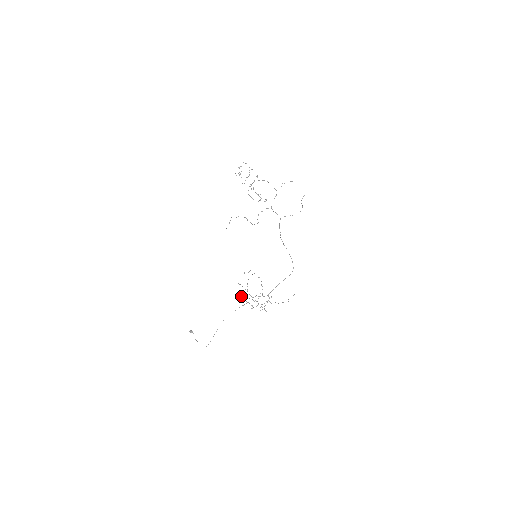
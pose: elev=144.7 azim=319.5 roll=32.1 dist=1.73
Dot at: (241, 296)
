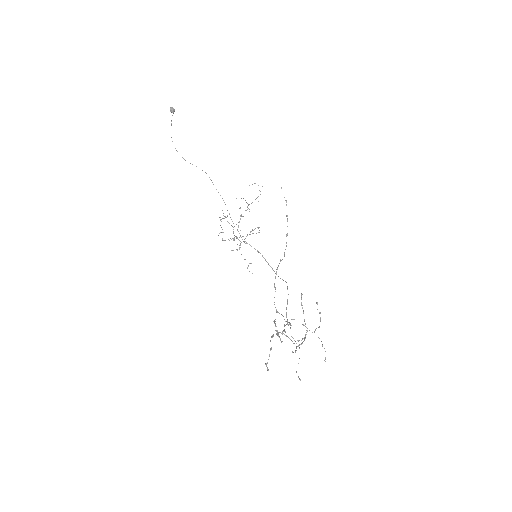
Dot at: (220, 220)
